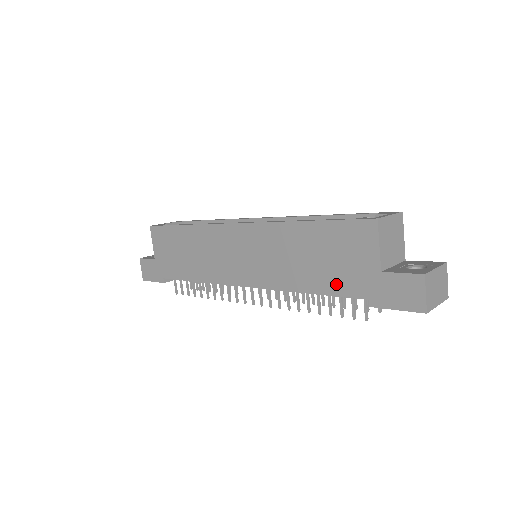
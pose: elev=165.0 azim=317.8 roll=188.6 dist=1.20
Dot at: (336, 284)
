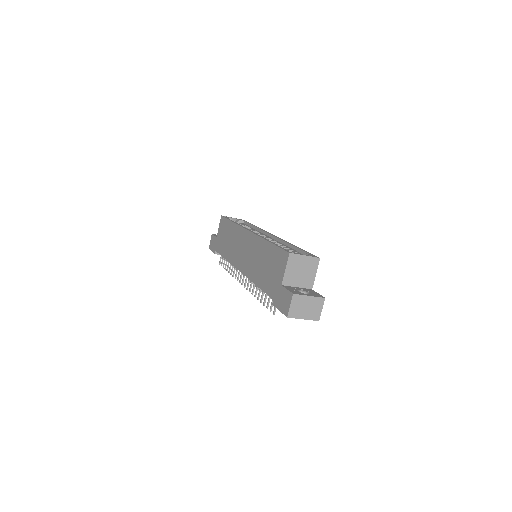
Dot at: (267, 285)
